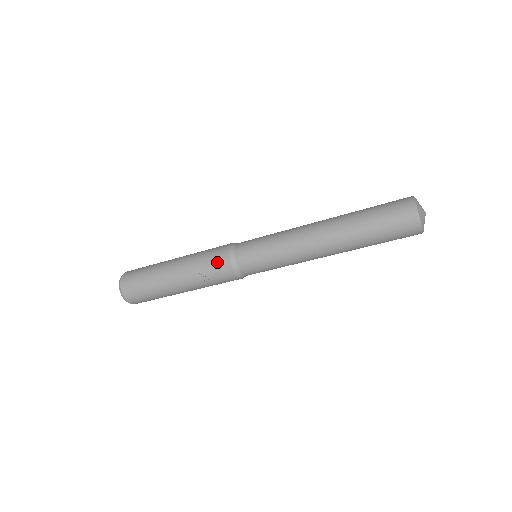
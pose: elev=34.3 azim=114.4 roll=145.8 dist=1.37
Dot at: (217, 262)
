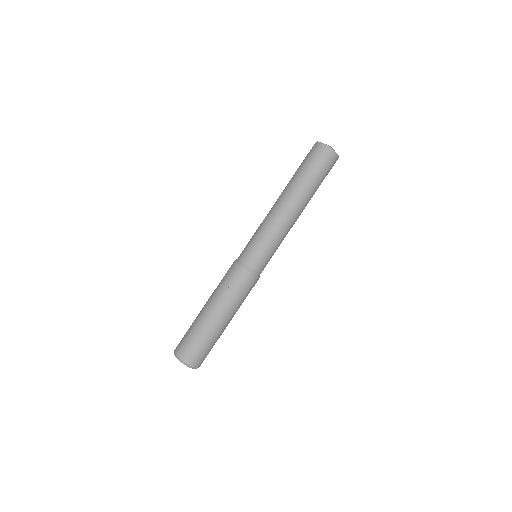
Dot at: (231, 274)
